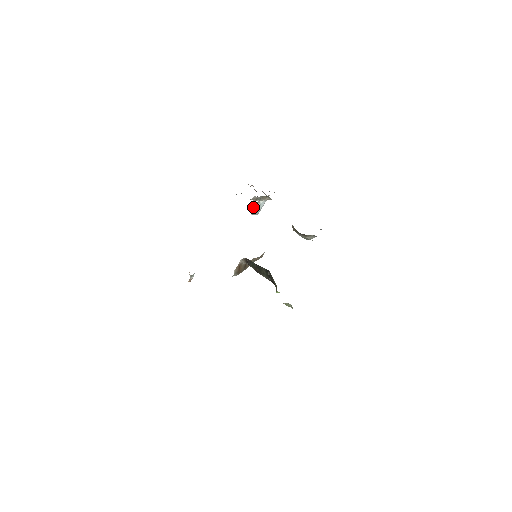
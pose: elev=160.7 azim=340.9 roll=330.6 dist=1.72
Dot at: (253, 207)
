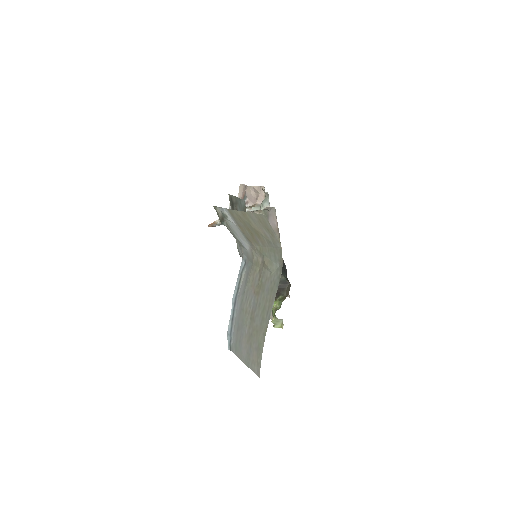
Dot at: occluded
